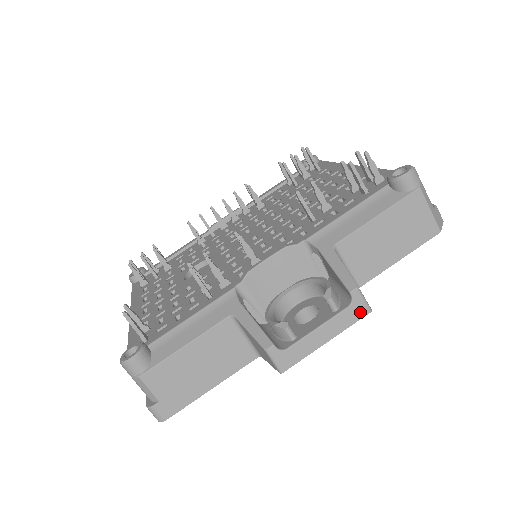
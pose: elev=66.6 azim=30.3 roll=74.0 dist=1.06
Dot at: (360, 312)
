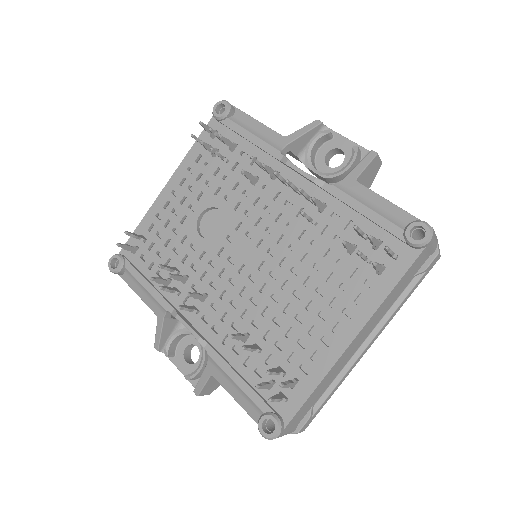
Dot at: occluded
